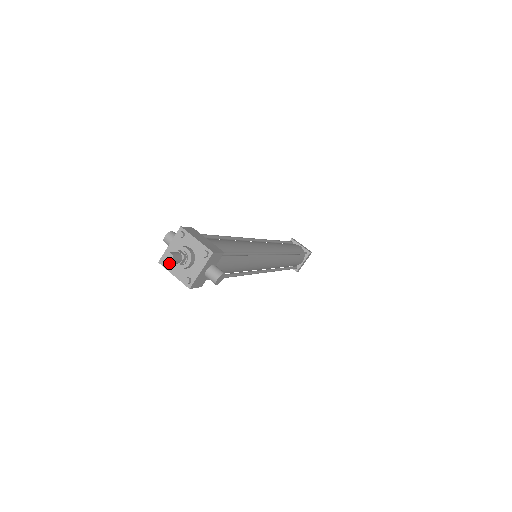
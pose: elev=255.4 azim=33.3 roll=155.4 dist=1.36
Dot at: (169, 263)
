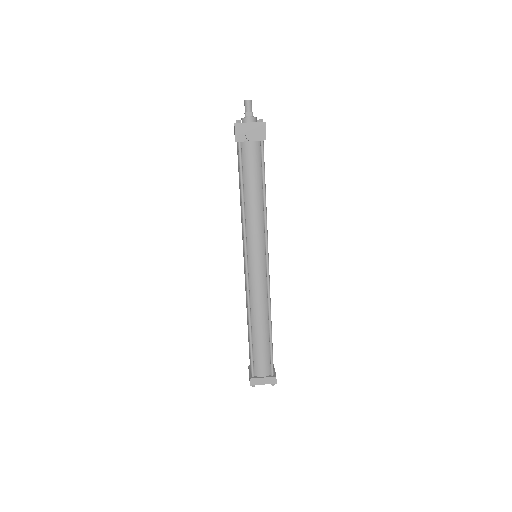
Dot at: (246, 100)
